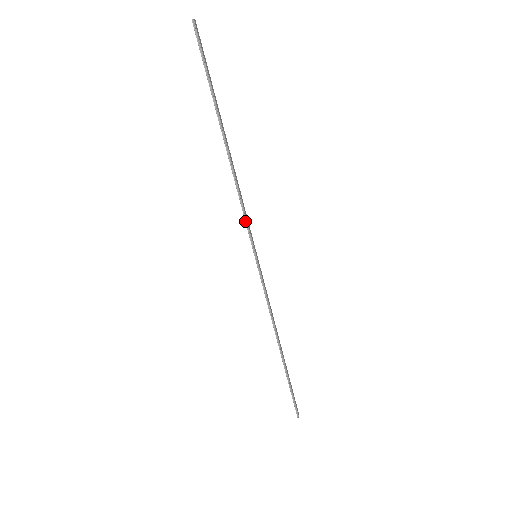
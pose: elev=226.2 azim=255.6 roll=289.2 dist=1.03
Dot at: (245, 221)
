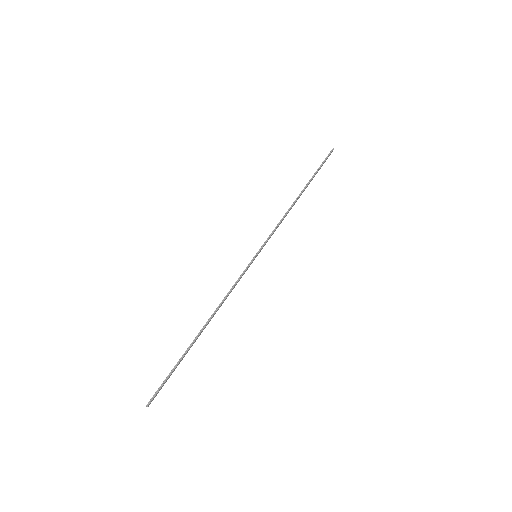
Dot at: (272, 232)
